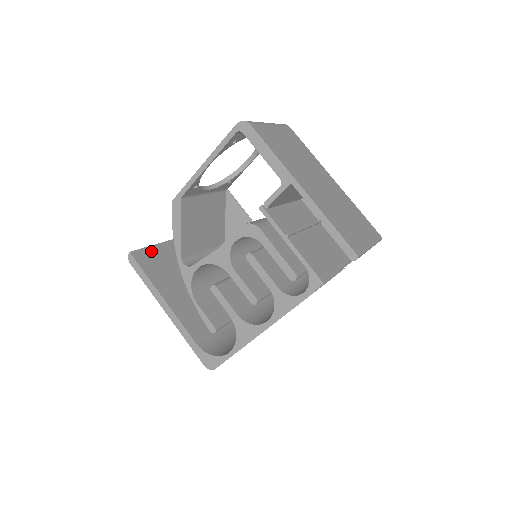
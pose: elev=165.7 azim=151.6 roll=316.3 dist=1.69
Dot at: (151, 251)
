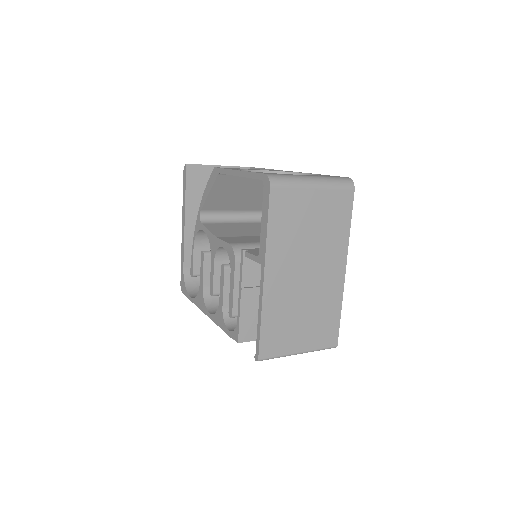
Dot at: (210, 171)
